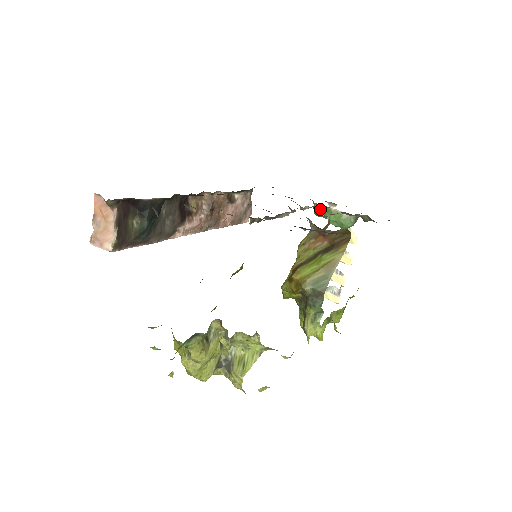
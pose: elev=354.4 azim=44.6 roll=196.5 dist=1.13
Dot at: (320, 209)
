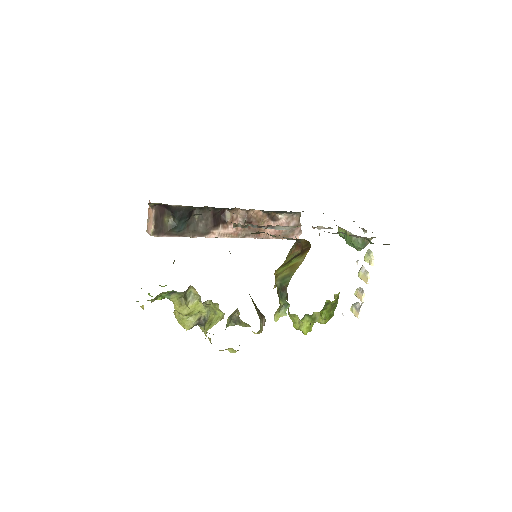
Dot at: (341, 231)
